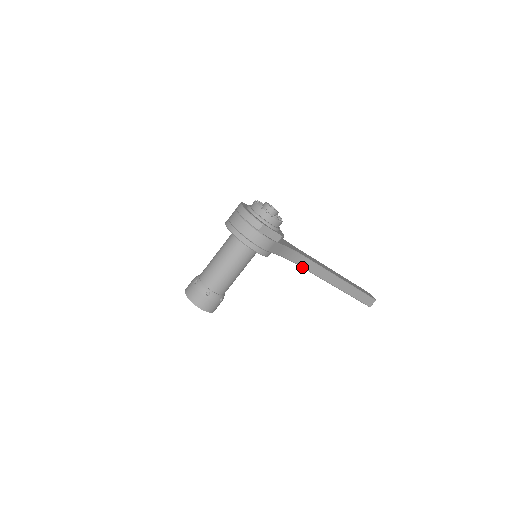
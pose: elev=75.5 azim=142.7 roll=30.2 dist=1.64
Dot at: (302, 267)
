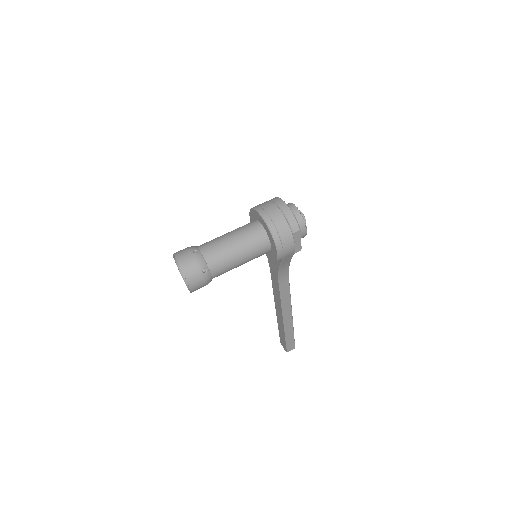
Dot at: (280, 288)
